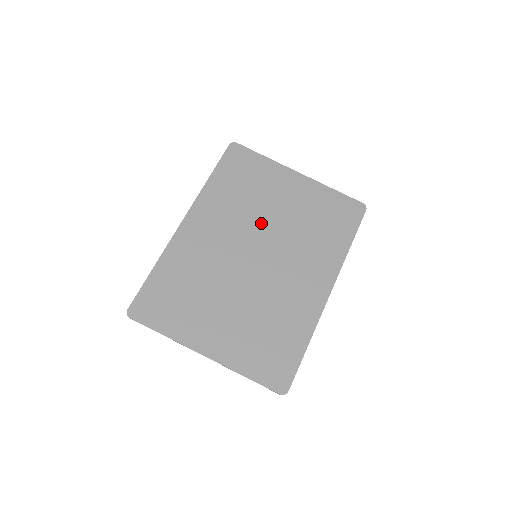
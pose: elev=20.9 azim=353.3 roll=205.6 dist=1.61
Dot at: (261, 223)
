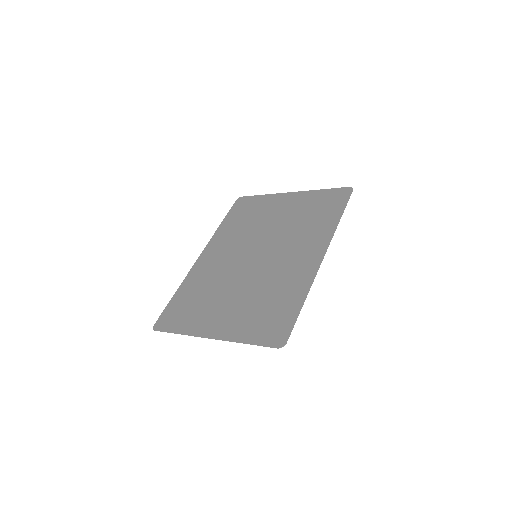
Dot at: (260, 234)
